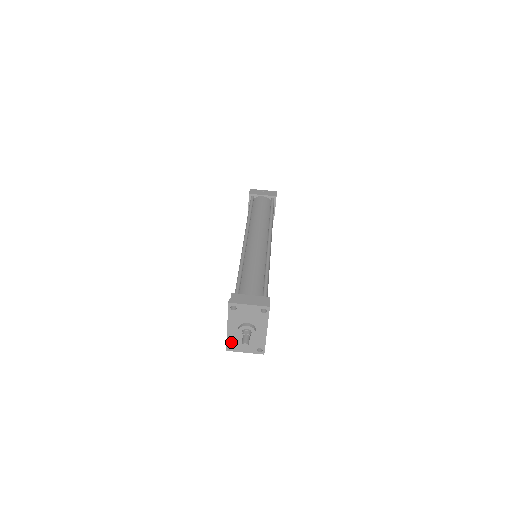
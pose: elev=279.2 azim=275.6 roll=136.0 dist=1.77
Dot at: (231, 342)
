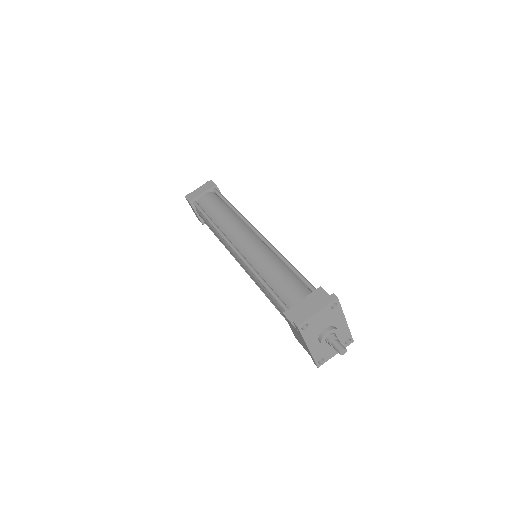
Dot at: (318, 357)
